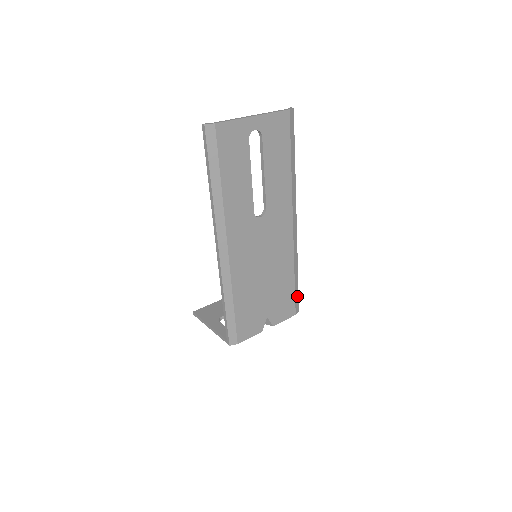
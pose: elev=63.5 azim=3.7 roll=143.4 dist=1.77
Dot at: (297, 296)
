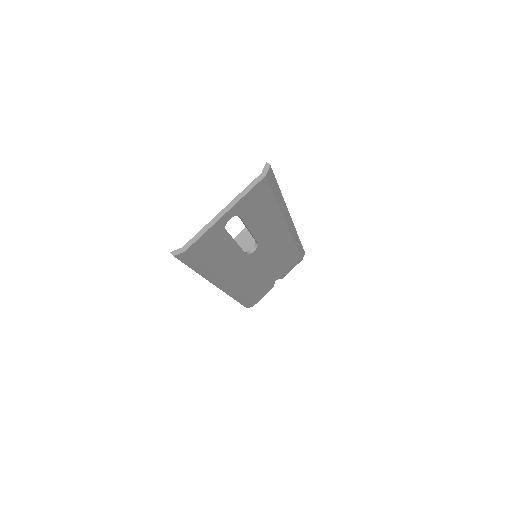
Dot at: (302, 250)
